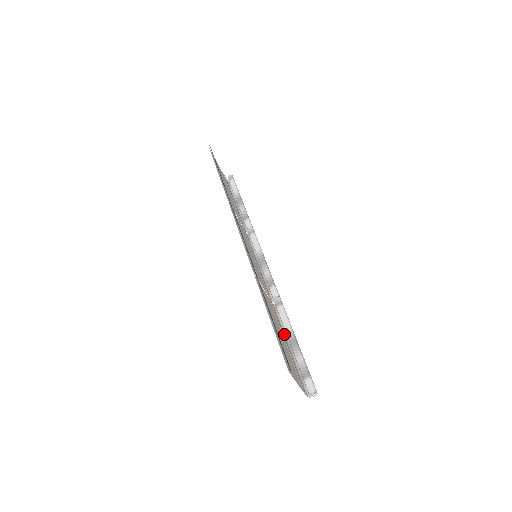
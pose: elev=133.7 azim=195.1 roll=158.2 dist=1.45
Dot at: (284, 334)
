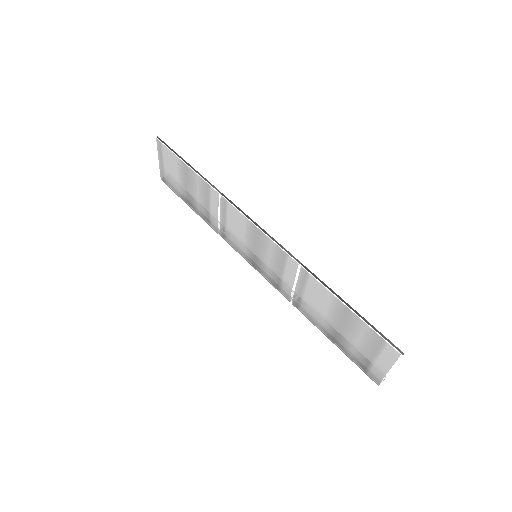
Dot at: (321, 331)
